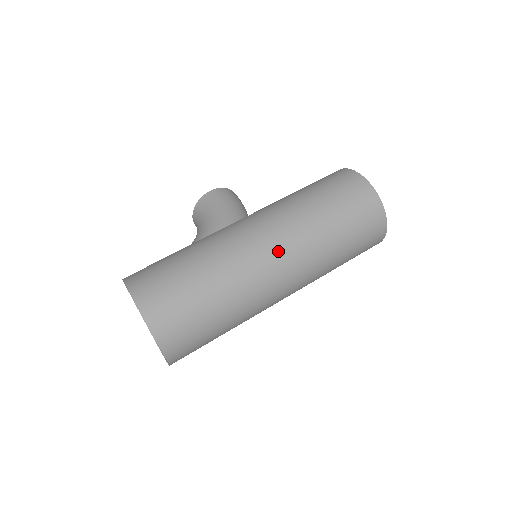
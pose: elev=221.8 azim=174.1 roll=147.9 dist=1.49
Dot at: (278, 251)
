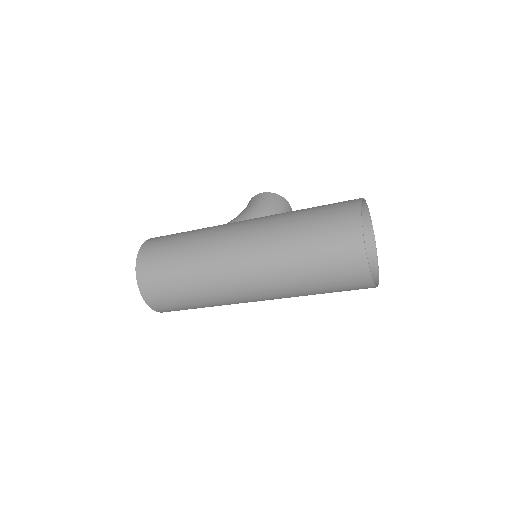
Dot at: (242, 252)
